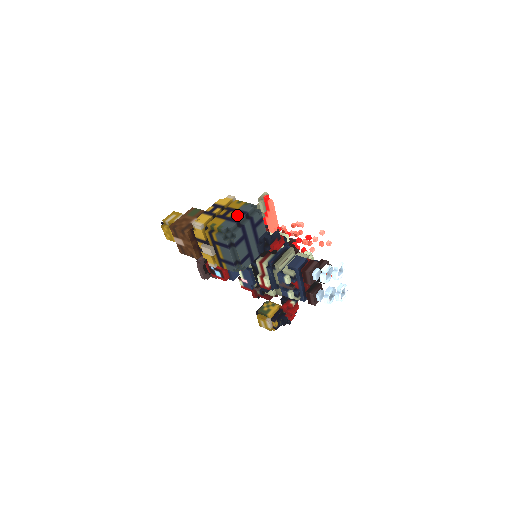
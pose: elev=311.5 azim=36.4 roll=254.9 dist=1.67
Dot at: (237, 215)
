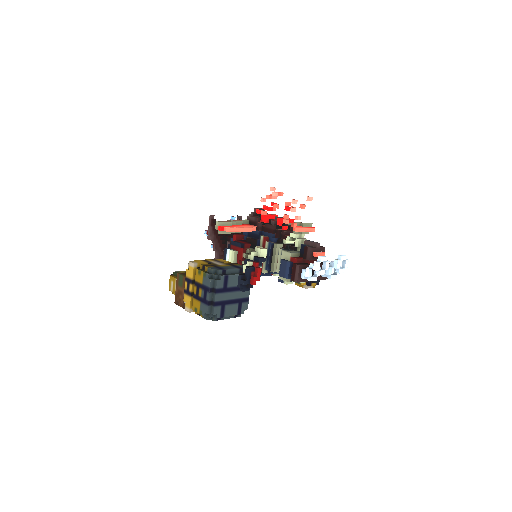
Dot at: (204, 294)
